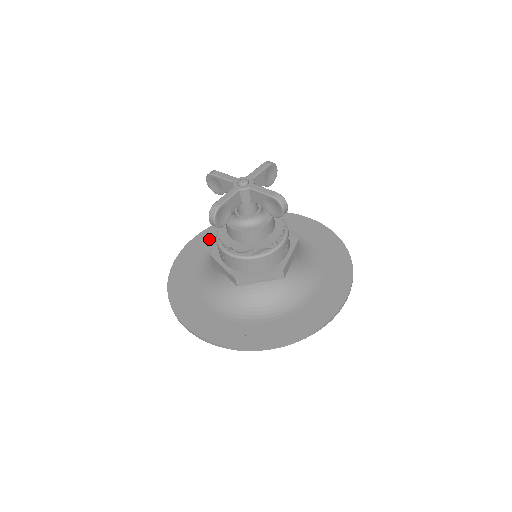
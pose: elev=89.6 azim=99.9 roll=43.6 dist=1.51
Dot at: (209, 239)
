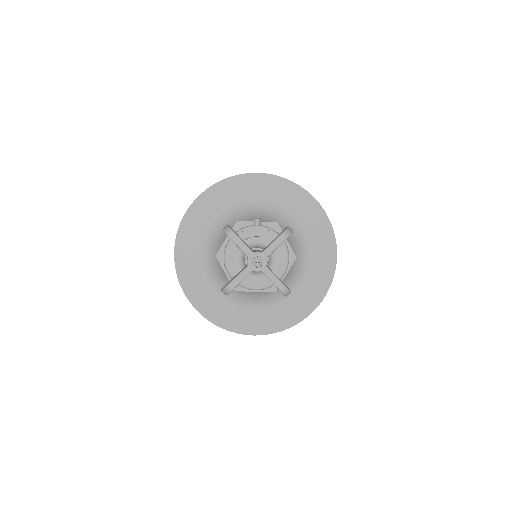
Dot at: (215, 202)
